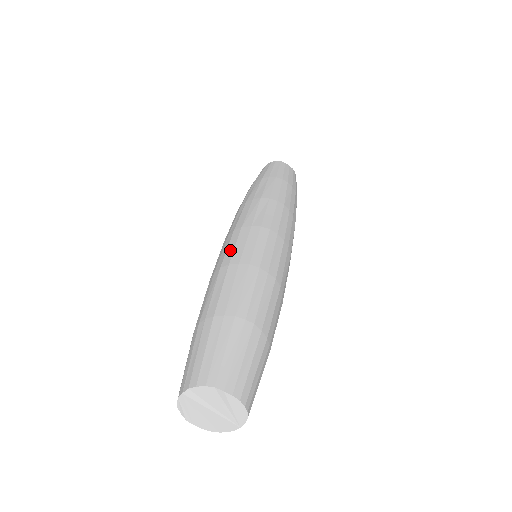
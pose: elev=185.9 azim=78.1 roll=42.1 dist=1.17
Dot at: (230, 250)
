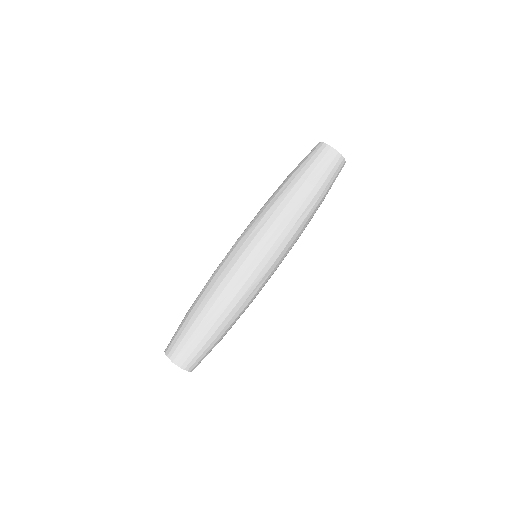
Dot at: (222, 263)
